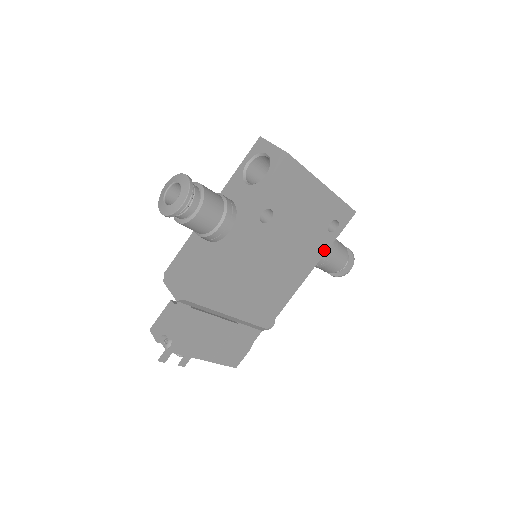
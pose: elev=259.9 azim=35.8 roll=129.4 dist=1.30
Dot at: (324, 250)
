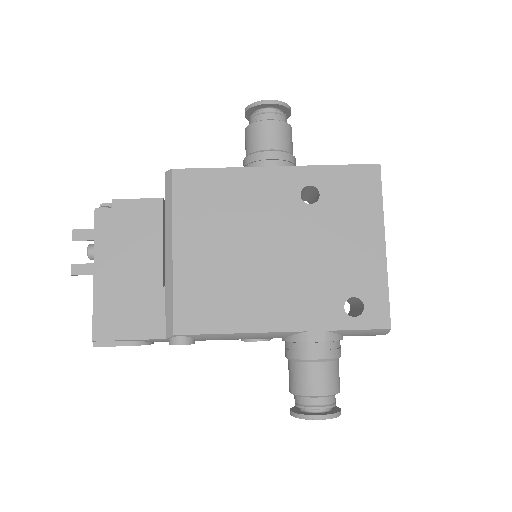
Dot at: (320, 325)
